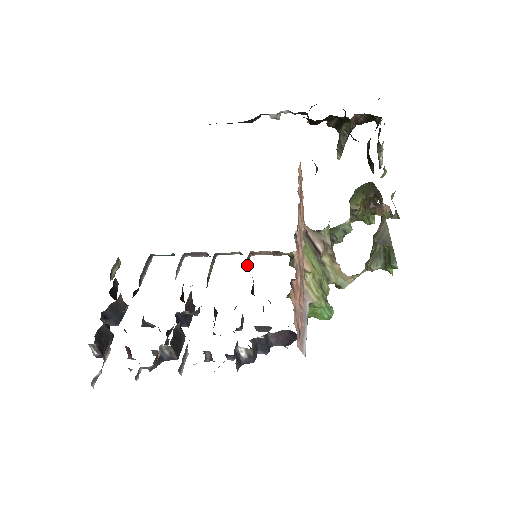
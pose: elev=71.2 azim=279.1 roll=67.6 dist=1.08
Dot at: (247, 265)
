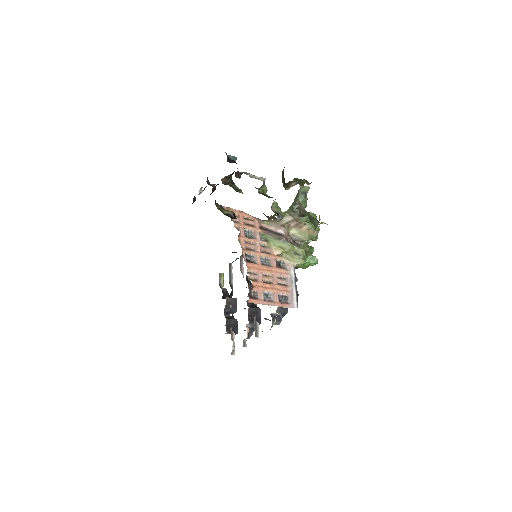
Dot at: occluded
